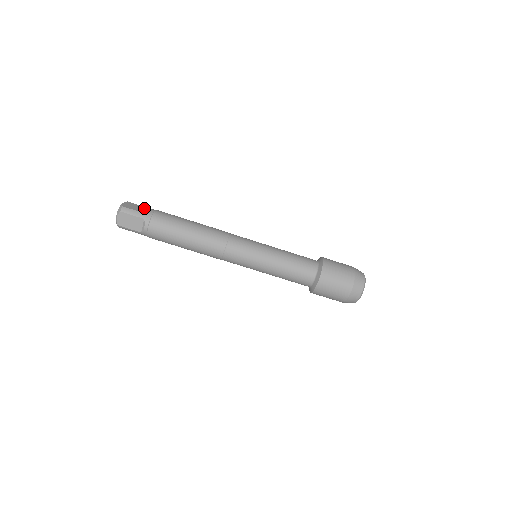
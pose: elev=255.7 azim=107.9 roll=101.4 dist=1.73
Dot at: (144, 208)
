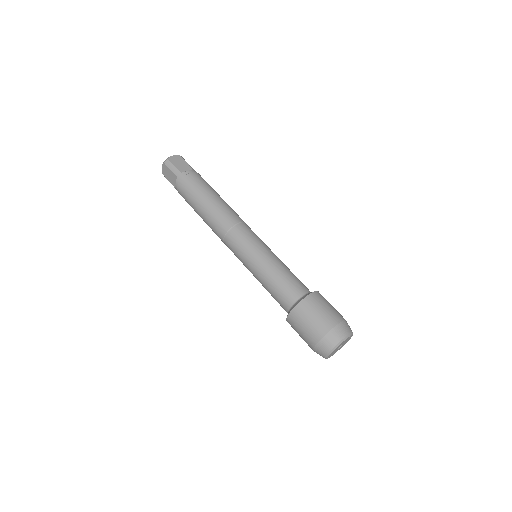
Dot at: (187, 166)
